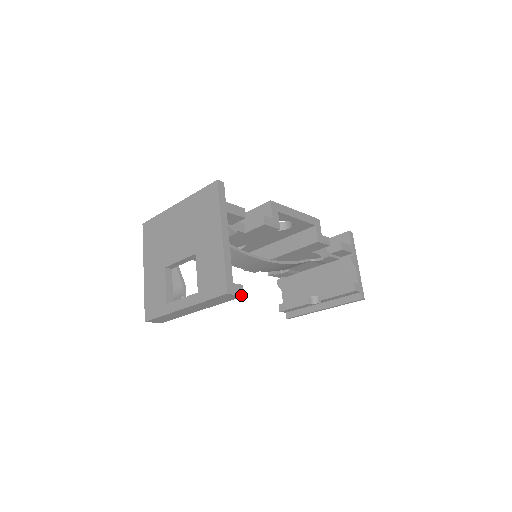
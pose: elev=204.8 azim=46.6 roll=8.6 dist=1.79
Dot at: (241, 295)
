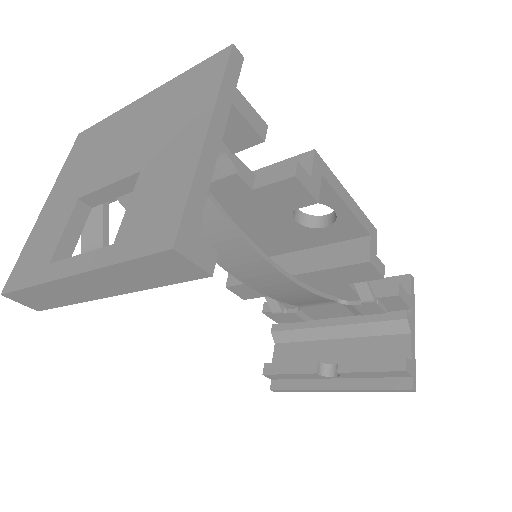
Dot at: (206, 270)
